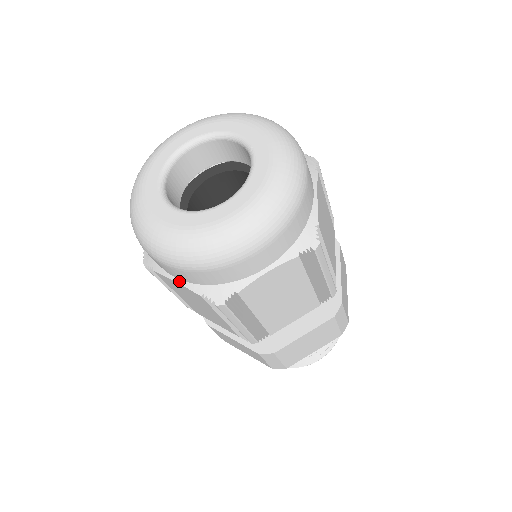
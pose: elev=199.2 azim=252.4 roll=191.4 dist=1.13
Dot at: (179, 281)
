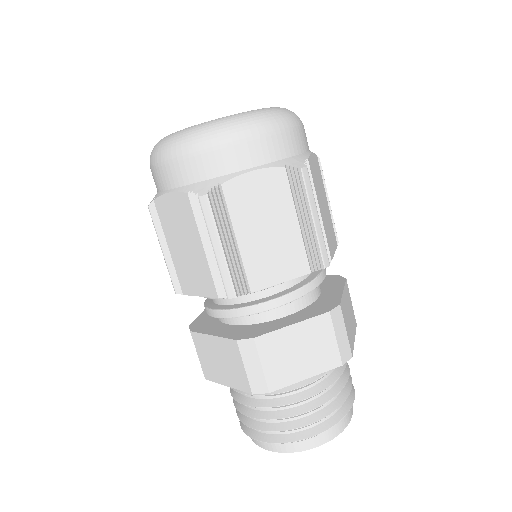
Dot at: (173, 190)
